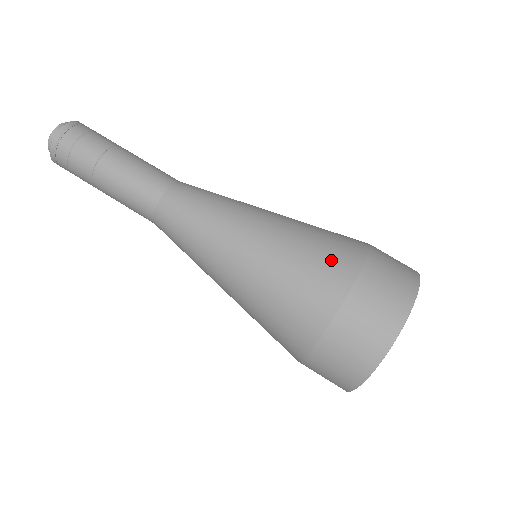
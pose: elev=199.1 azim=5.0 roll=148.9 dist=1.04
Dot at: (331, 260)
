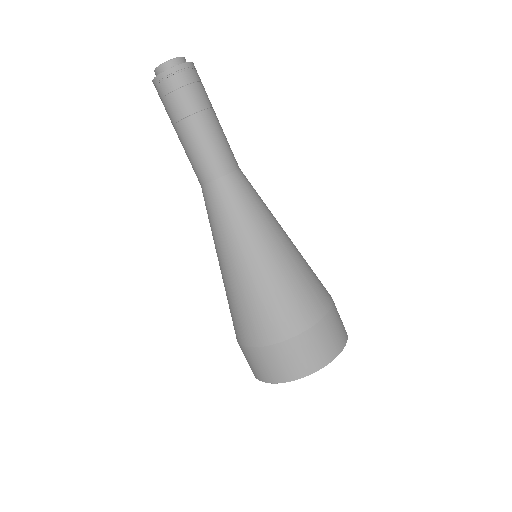
Dot at: (321, 284)
